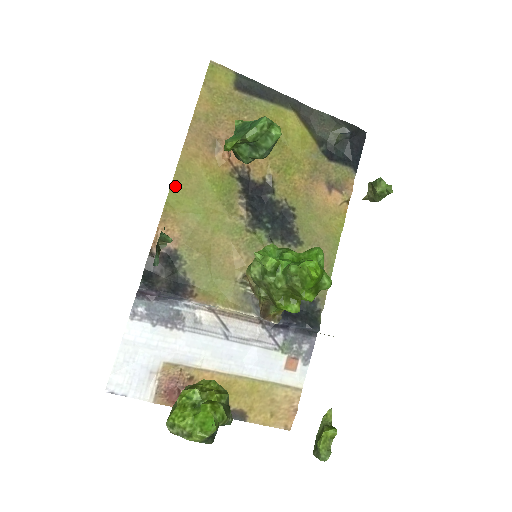
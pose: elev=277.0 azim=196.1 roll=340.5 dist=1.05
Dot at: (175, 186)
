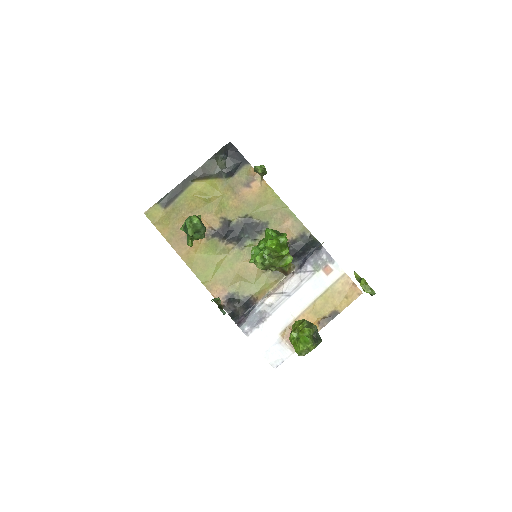
Dot at: (197, 273)
